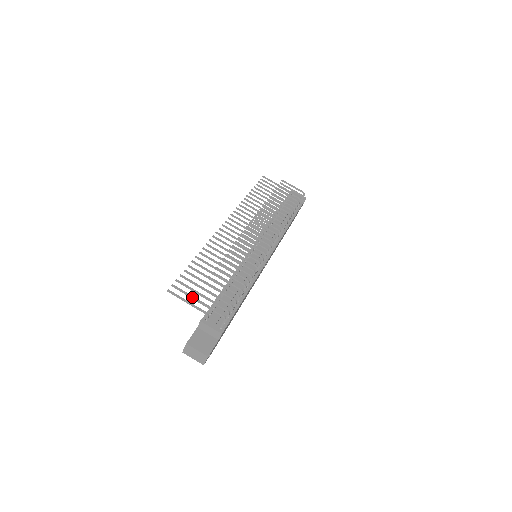
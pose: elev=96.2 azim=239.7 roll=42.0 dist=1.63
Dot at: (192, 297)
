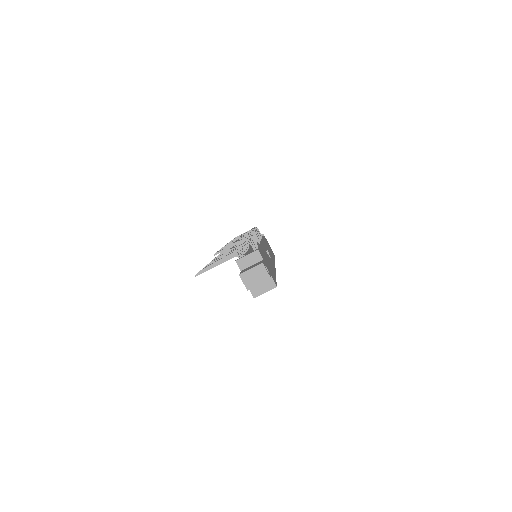
Dot at: (217, 263)
